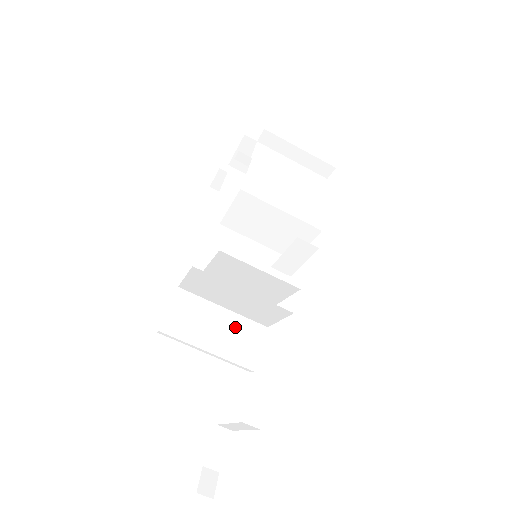
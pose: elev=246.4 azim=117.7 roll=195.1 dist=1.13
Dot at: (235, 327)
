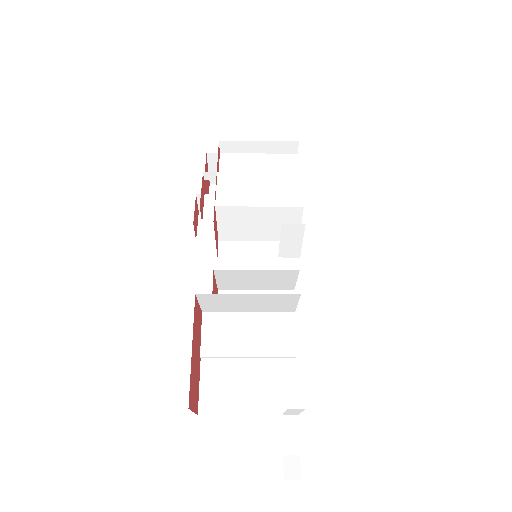
Dot at: (265, 325)
